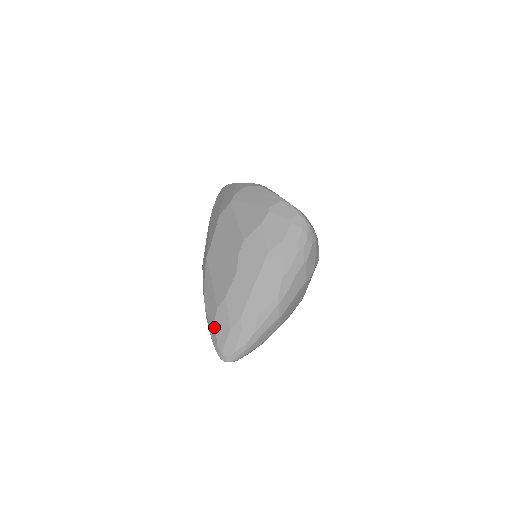
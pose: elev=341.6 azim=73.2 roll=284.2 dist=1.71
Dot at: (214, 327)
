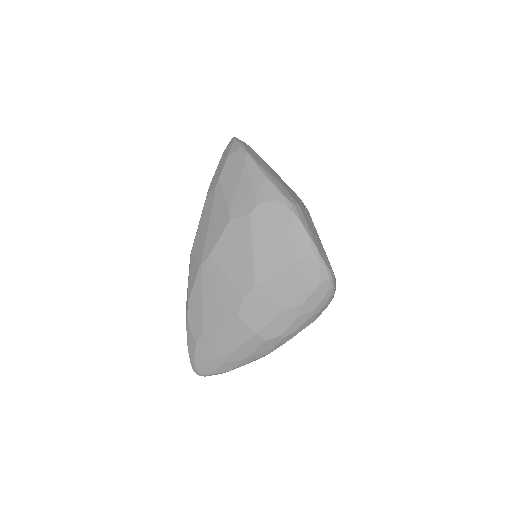
Dot at: (194, 346)
